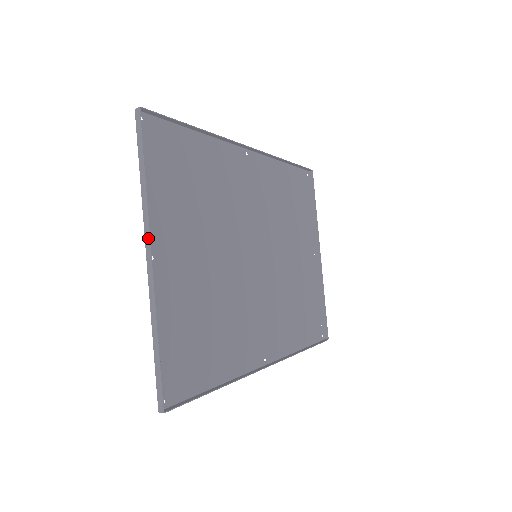
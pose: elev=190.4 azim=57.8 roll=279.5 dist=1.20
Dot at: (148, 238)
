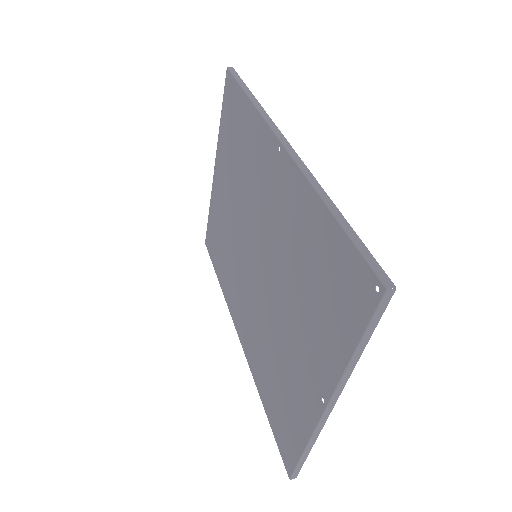
Dot at: (338, 395)
